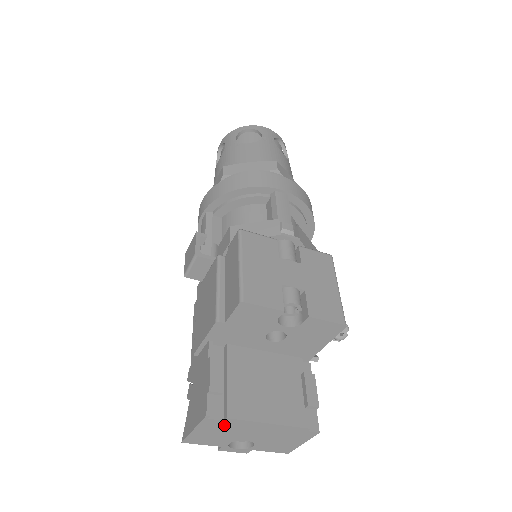
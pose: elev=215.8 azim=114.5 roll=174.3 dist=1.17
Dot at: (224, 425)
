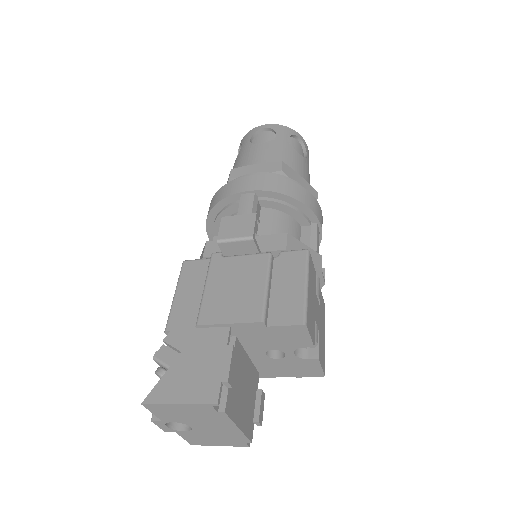
Dot at: (209, 414)
